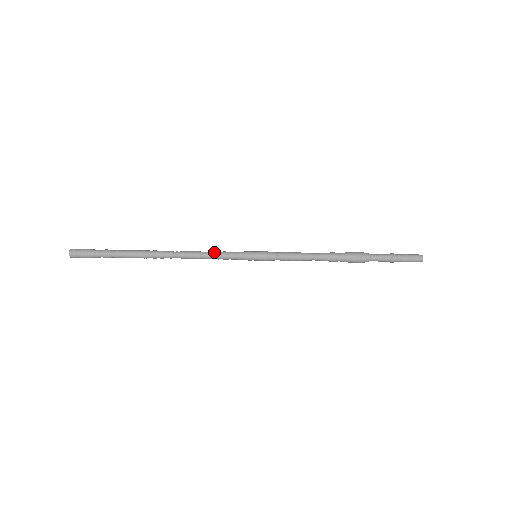
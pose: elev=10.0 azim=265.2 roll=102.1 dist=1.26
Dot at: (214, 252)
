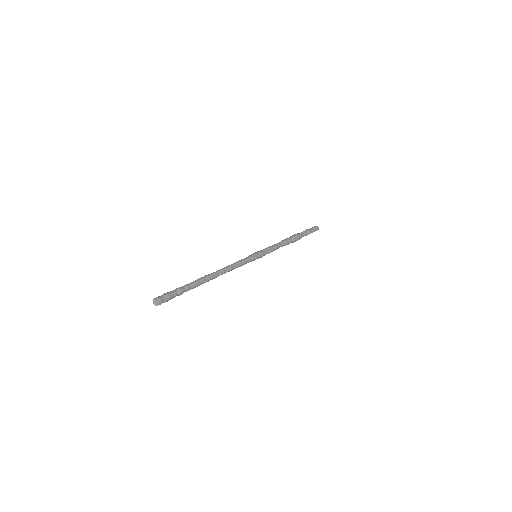
Dot at: (237, 262)
